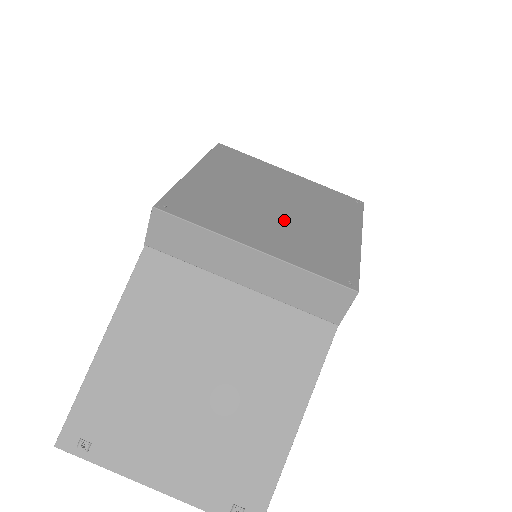
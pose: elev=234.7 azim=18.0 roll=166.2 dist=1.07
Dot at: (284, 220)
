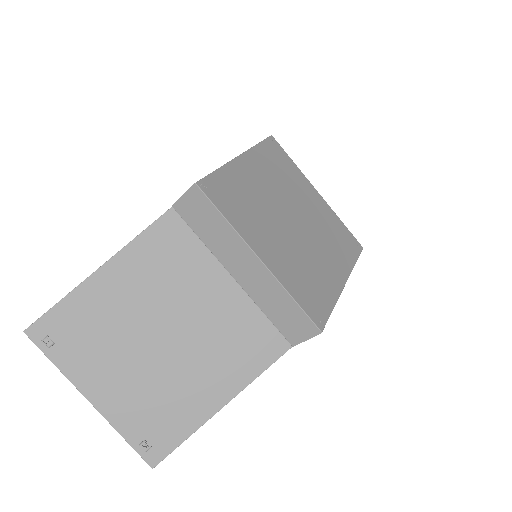
Dot at: (294, 240)
